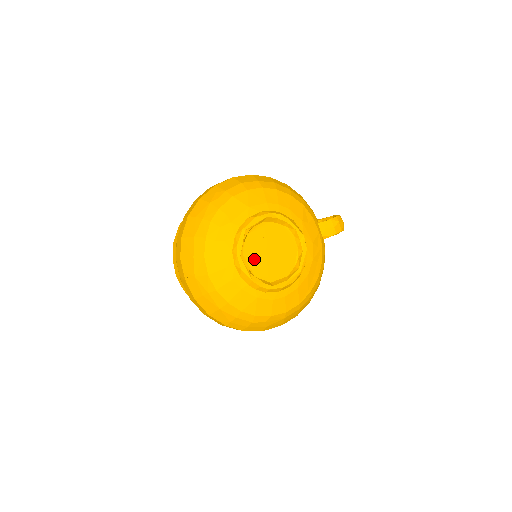
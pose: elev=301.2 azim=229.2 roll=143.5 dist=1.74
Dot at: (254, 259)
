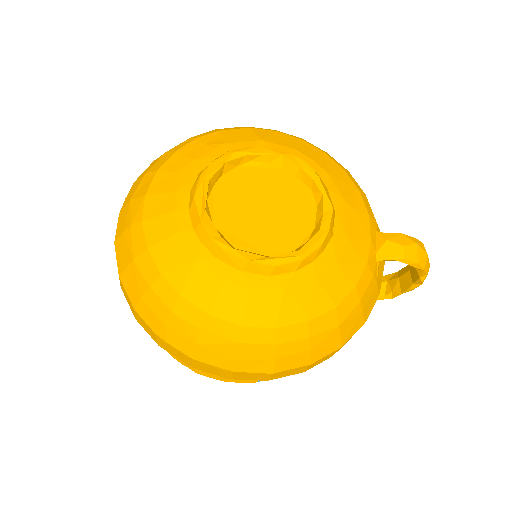
Dot at: (228, 202)
